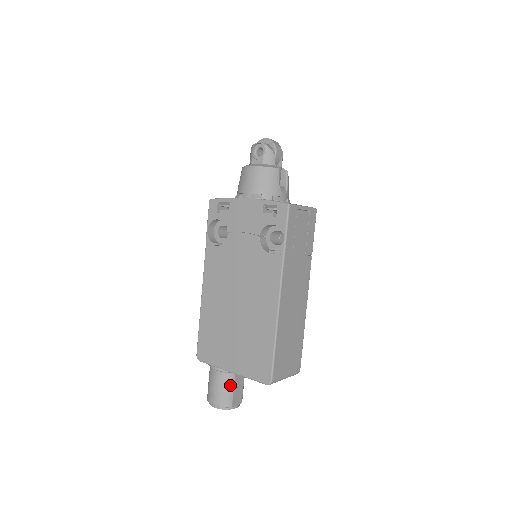
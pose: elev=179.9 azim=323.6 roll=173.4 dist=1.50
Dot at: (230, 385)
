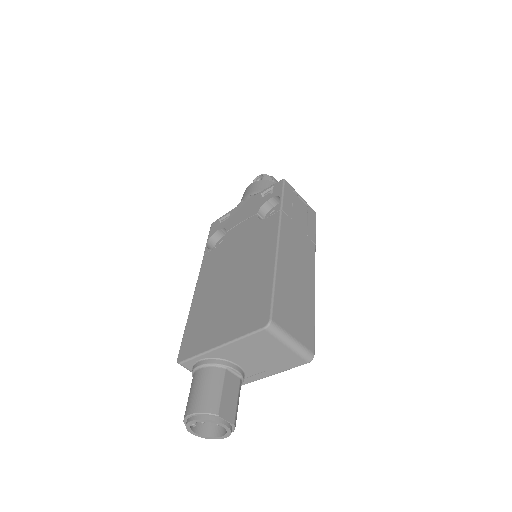
Dot at: (218, 383)
